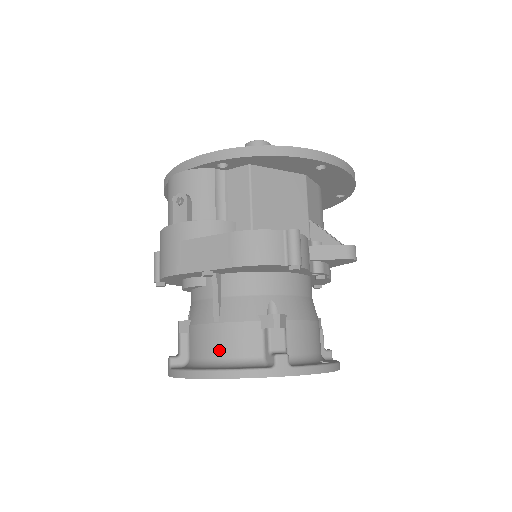
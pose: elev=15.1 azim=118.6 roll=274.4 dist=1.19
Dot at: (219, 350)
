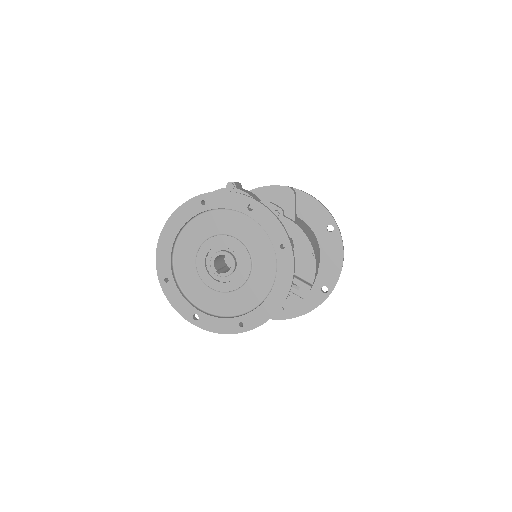
Dot at: occluded
